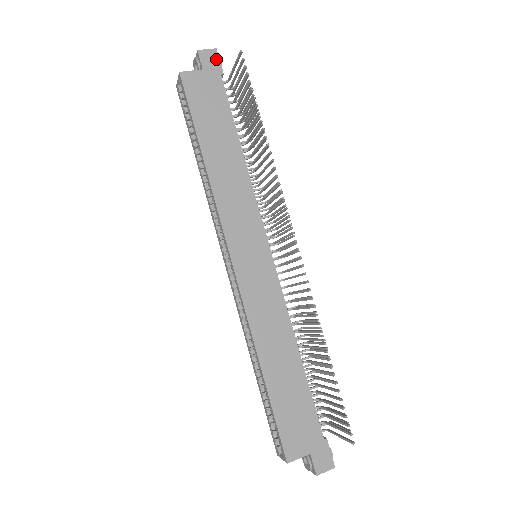
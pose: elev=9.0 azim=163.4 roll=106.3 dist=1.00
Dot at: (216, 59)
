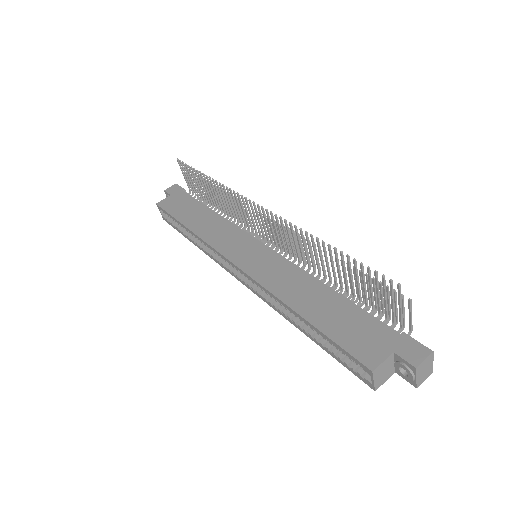
Dot at: (177, 187)
